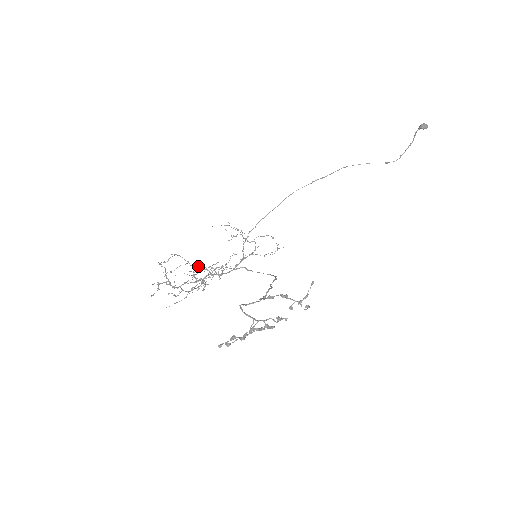
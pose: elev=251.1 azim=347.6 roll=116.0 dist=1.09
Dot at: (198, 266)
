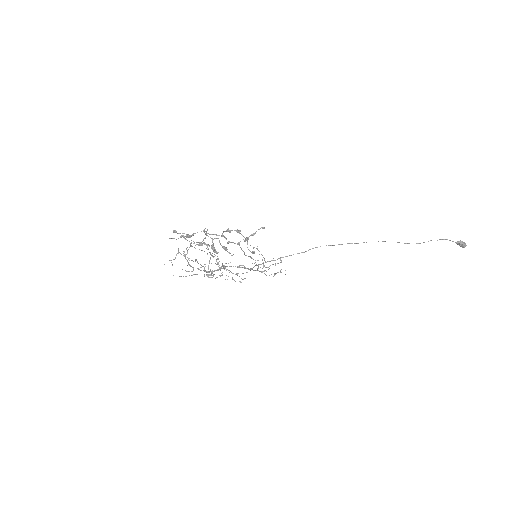
Dot at: (214, 256)
